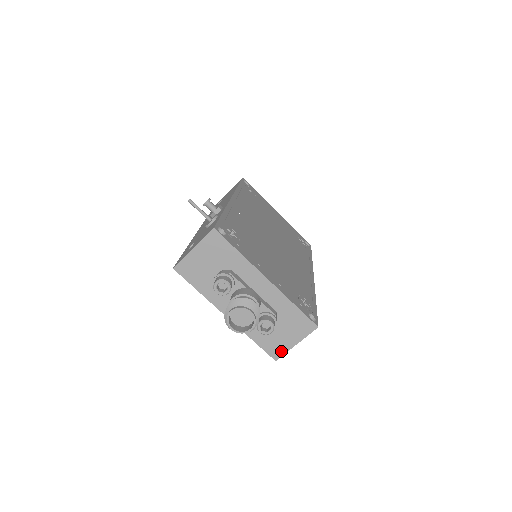
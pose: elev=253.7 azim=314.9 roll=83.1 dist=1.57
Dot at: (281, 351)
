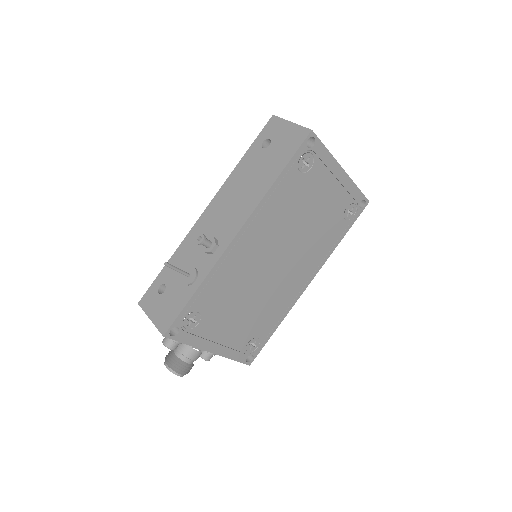
Dot at: occluded
